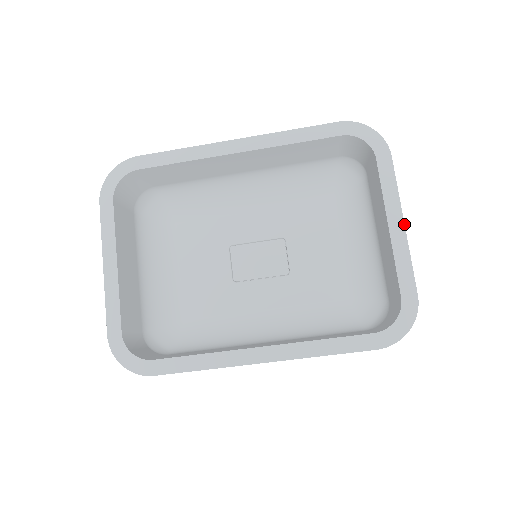
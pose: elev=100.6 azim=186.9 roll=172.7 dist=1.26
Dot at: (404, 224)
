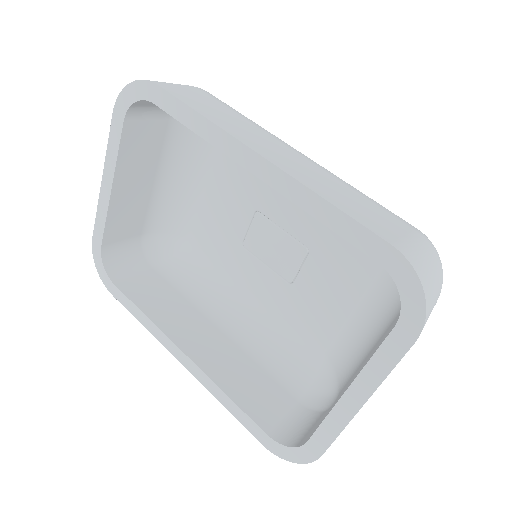
Dot at: (362, 406)
